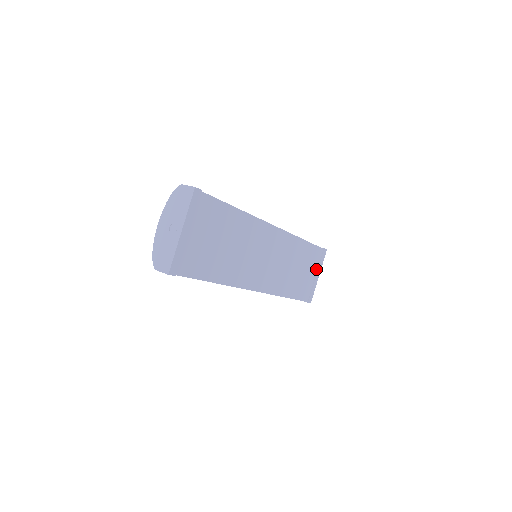
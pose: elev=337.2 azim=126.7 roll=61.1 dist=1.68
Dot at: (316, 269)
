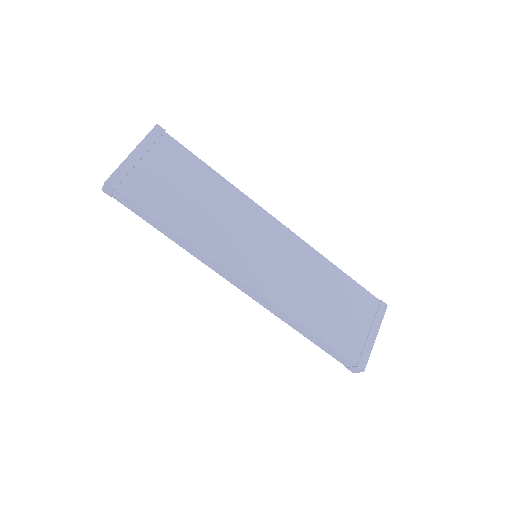
Dot at: (369, 323)
